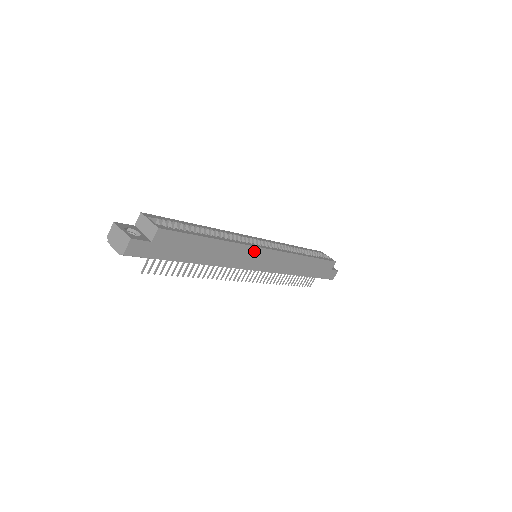
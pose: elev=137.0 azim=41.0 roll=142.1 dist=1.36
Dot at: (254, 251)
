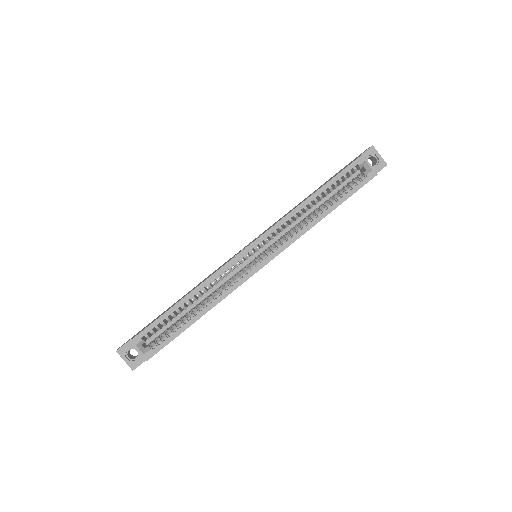
Dot at: (246, 280)
